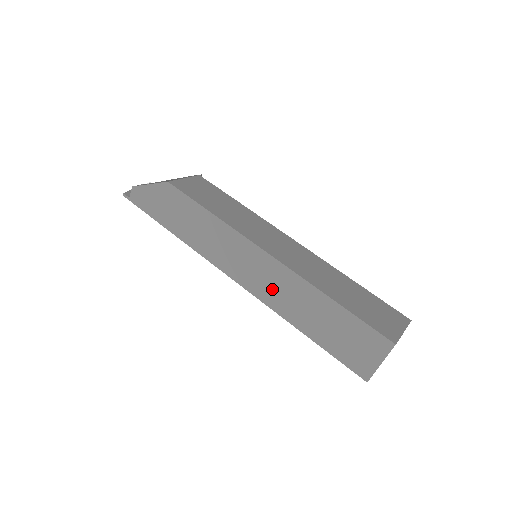
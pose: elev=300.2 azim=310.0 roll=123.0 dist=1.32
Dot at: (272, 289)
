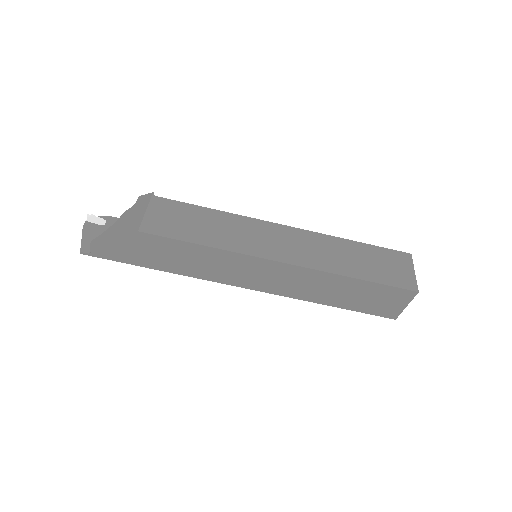
Dot at: (292, 286)
